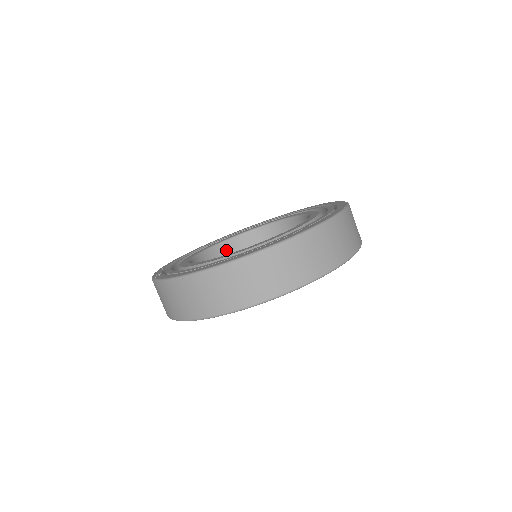
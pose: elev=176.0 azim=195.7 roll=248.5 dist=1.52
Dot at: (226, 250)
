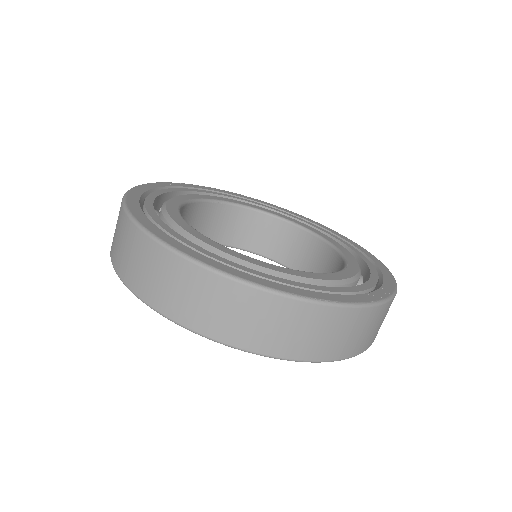
Dot at: (285, 232)
